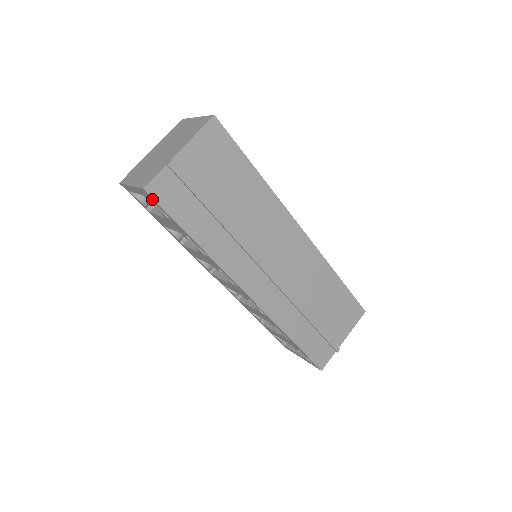
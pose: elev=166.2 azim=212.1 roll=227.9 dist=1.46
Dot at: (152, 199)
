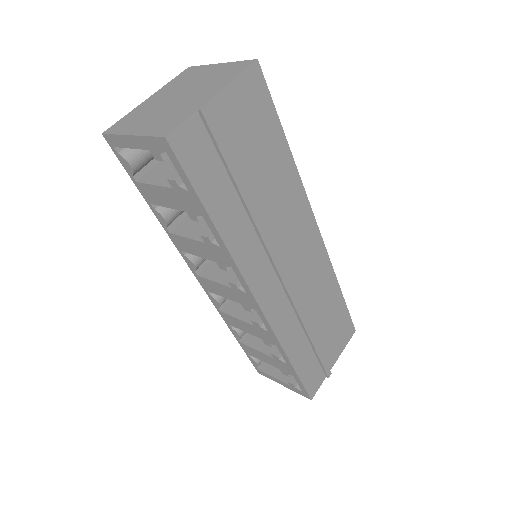
Dot at: (171, 155)
